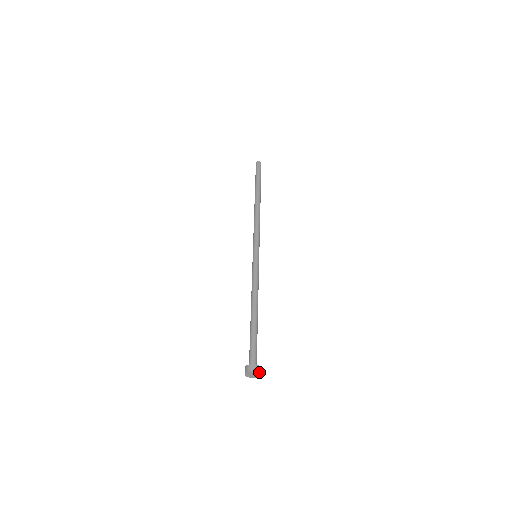
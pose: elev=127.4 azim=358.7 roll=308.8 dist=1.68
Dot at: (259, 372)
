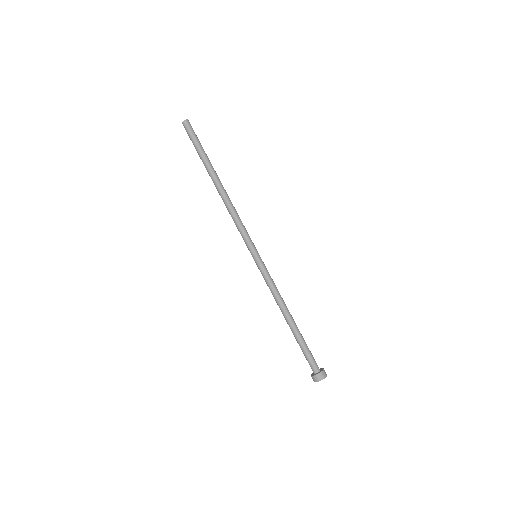
Dot at: (326, 375)
